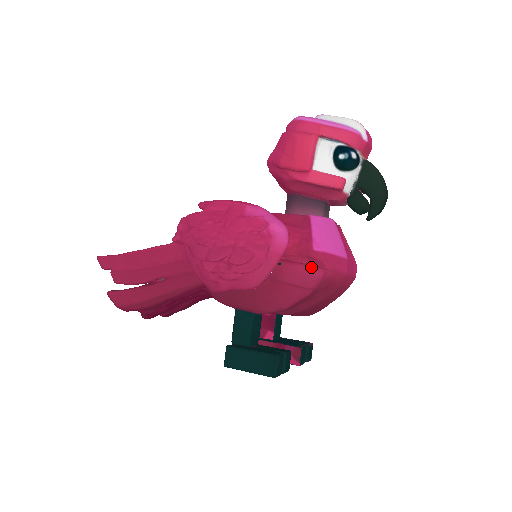
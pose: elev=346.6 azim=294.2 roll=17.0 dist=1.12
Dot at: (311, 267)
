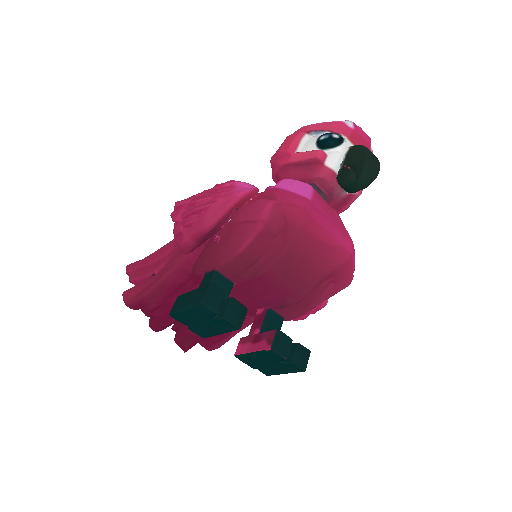
Dot at: (260, 199)
